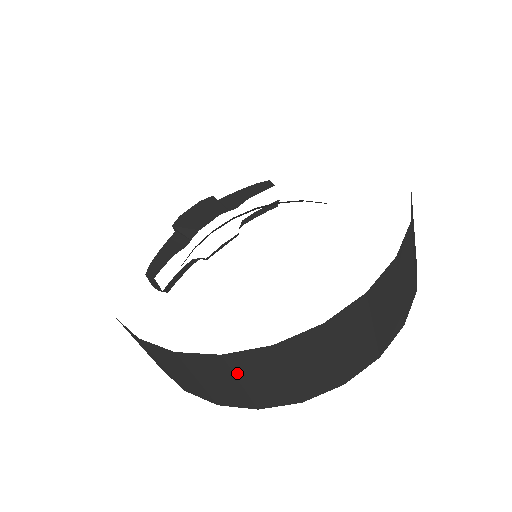
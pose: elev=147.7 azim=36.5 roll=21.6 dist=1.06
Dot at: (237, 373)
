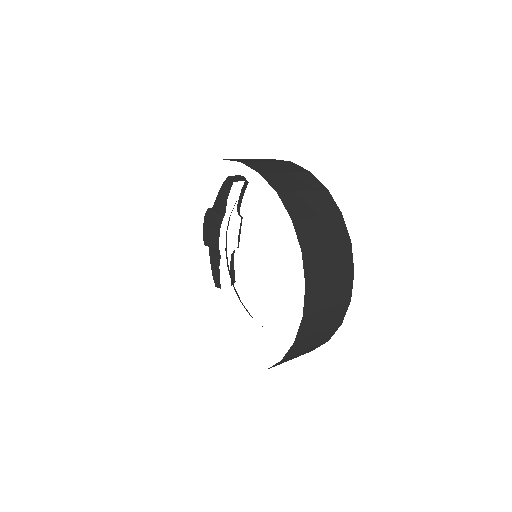
Dot at: occluded
